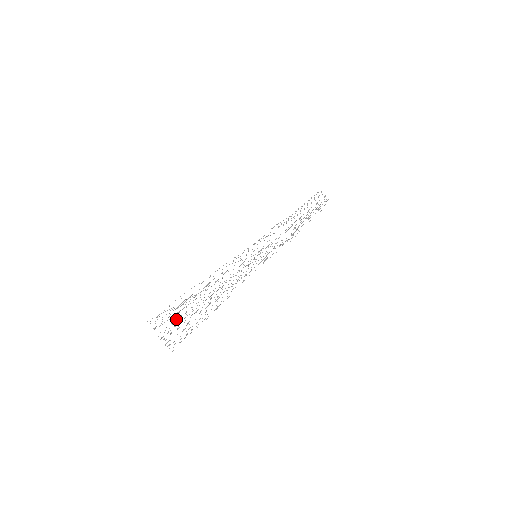
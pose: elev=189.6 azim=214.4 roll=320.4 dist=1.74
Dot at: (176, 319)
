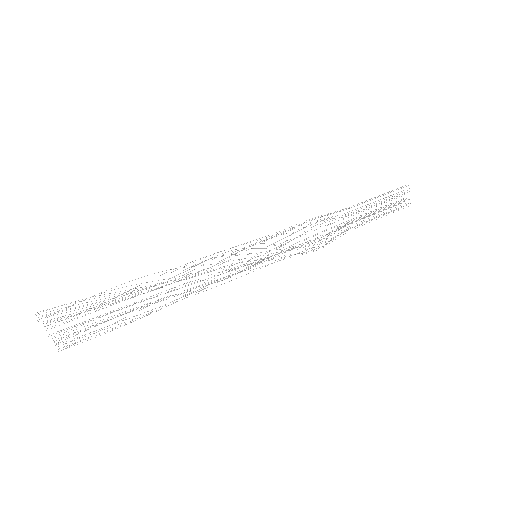
Dot at: (88, 313)
